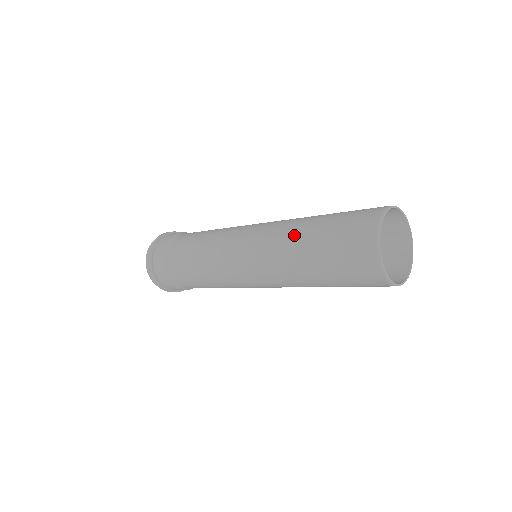
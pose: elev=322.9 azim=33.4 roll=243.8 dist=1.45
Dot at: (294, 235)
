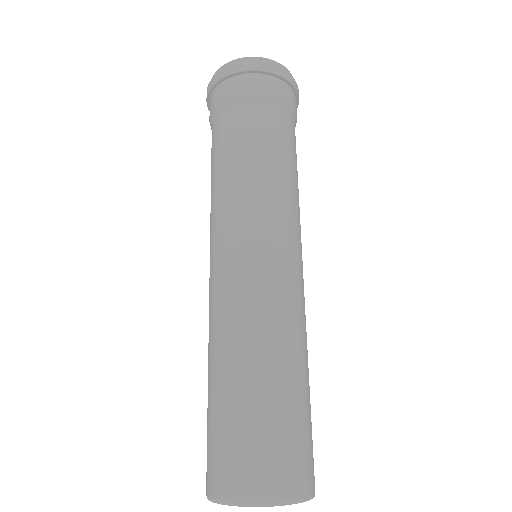
Dot at: (228, 354)
